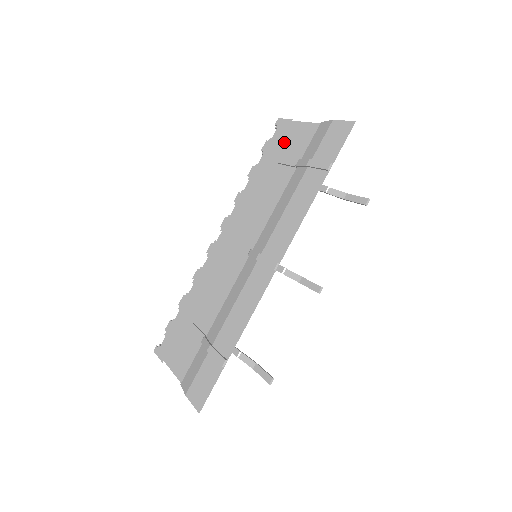
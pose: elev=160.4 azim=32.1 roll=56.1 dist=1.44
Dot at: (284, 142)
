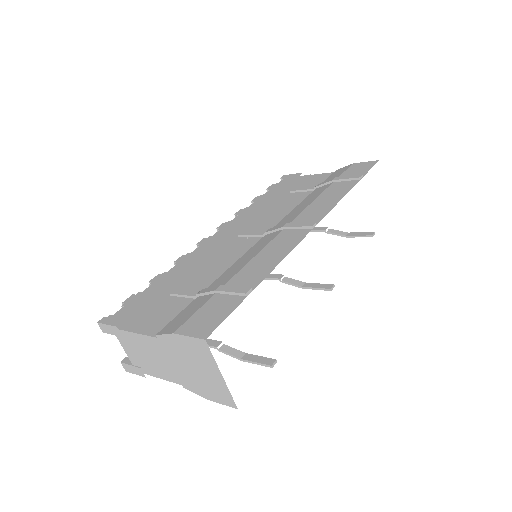
Dot at: (293, 184)
